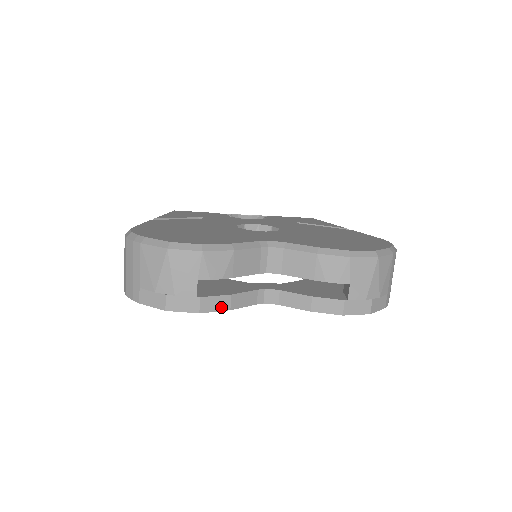
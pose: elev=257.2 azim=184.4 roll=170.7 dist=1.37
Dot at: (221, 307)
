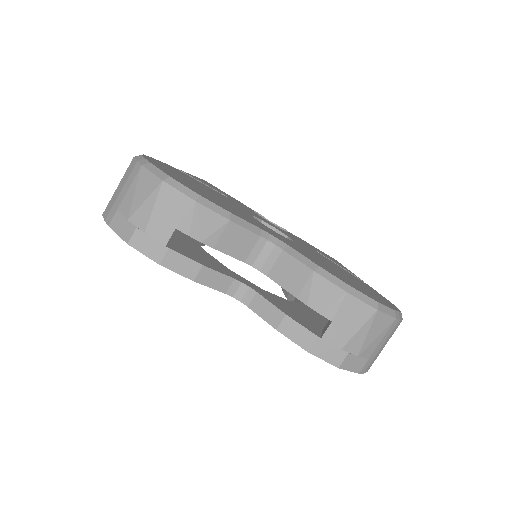
Dot at: (186, 272)
